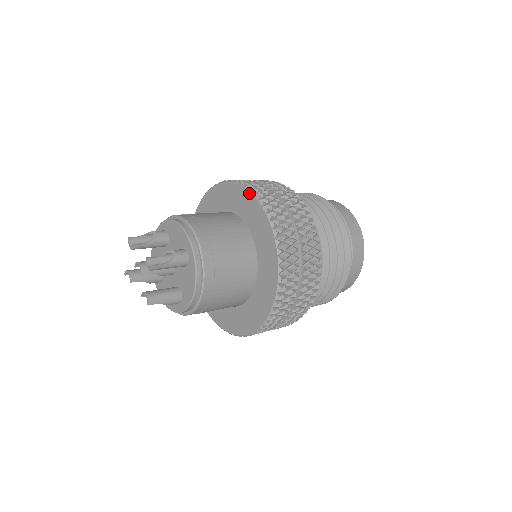
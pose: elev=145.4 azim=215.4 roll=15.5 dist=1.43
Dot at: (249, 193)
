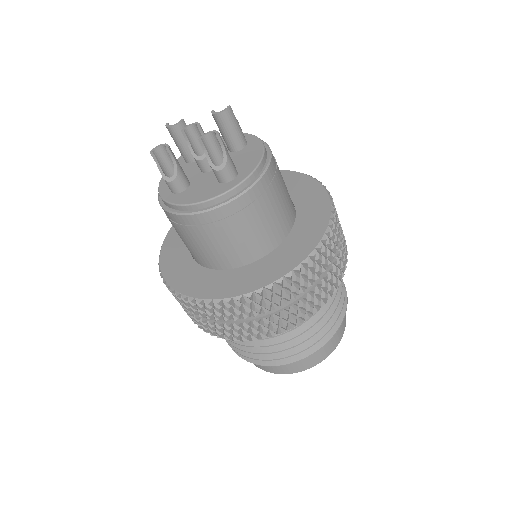
Dot at: occluded
